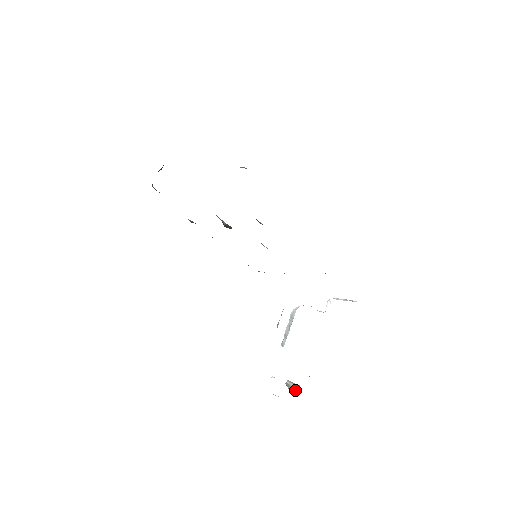
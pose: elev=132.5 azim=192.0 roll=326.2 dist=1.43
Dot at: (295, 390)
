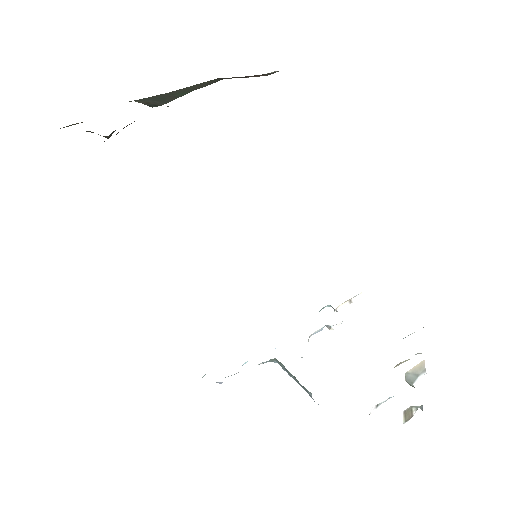
Dot at: occluded
